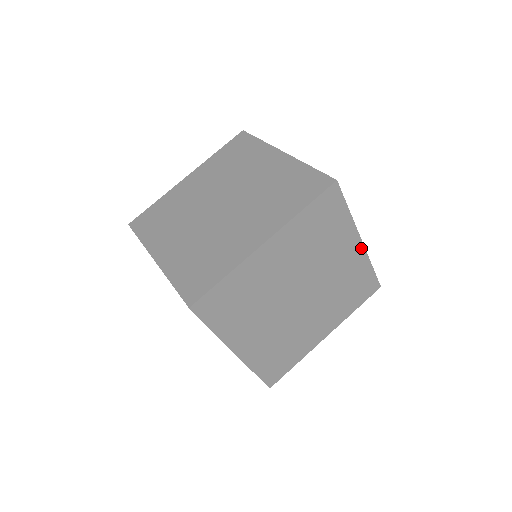
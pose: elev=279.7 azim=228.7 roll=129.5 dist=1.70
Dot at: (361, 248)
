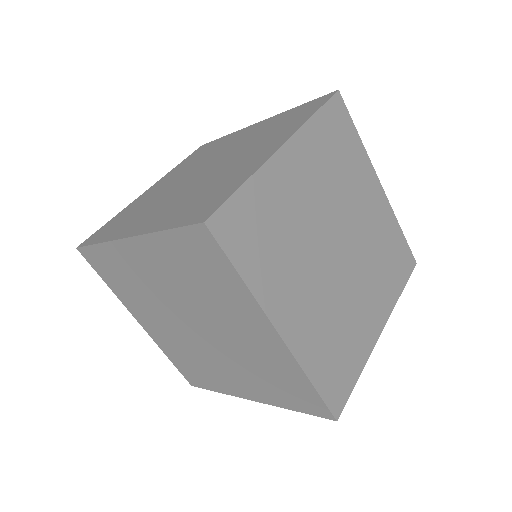
Dot at: (383, 196)
